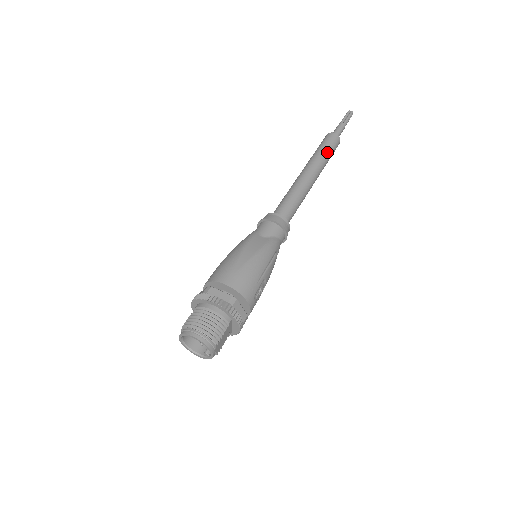
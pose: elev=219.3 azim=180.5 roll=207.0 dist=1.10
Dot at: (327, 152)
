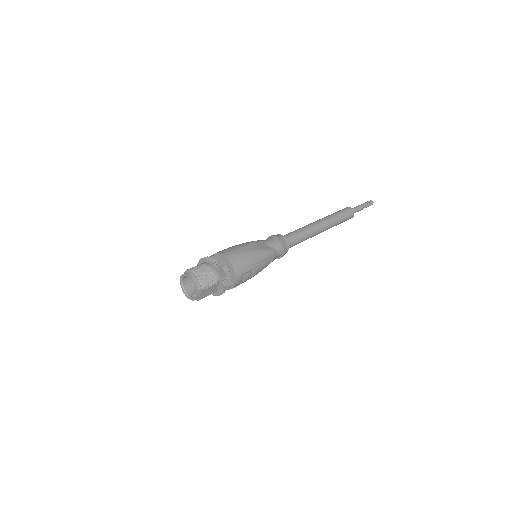
Dot at: (340, 217)
